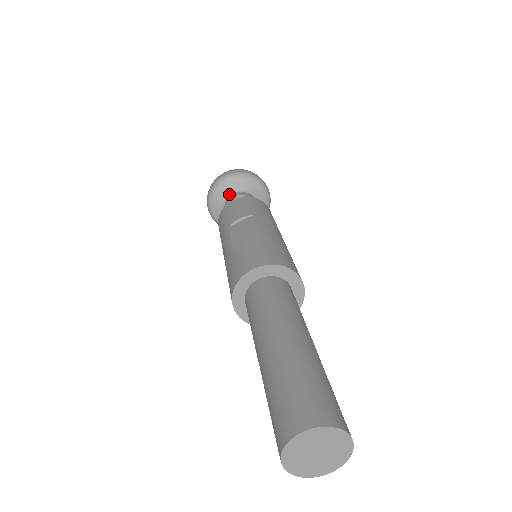
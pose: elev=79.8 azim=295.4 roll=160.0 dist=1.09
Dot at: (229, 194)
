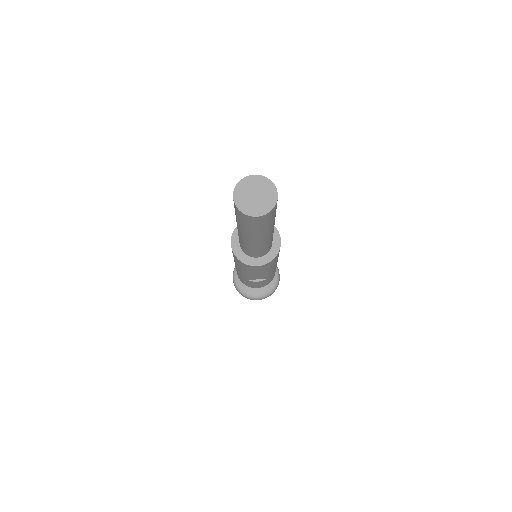
Dot at: occluded
